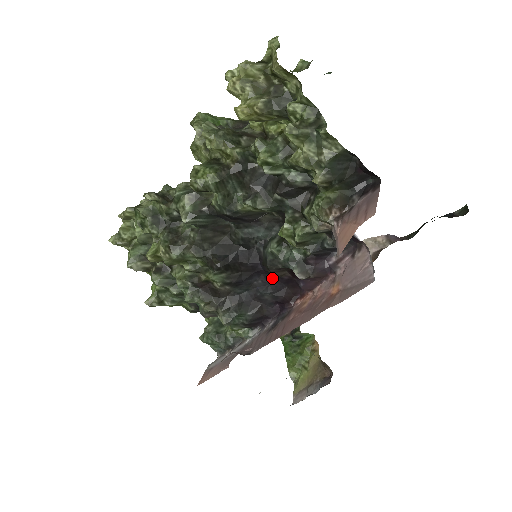
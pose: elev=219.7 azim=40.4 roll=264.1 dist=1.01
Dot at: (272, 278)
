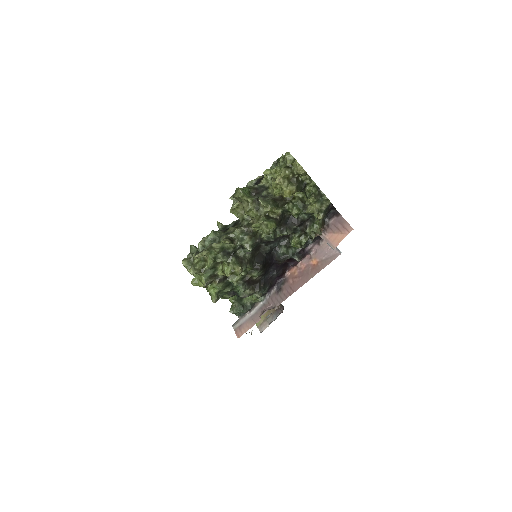
Dot at: (278, 265)
